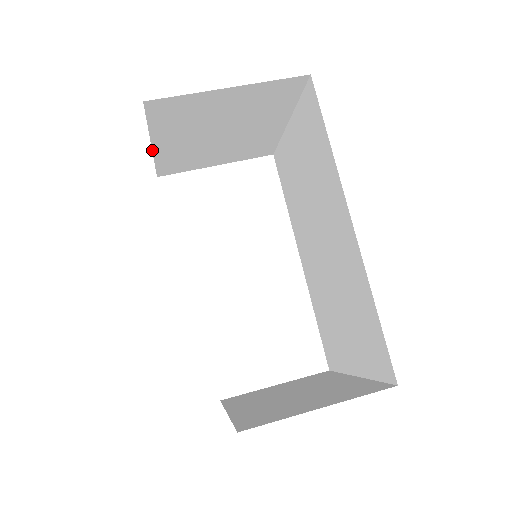
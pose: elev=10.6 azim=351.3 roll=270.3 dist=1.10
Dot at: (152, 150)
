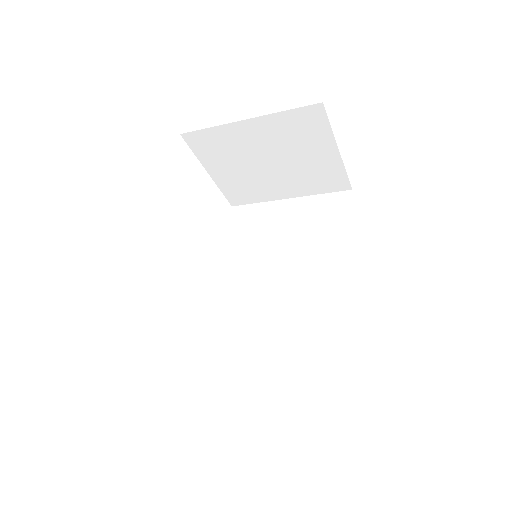
Dot at: (238, 121)
